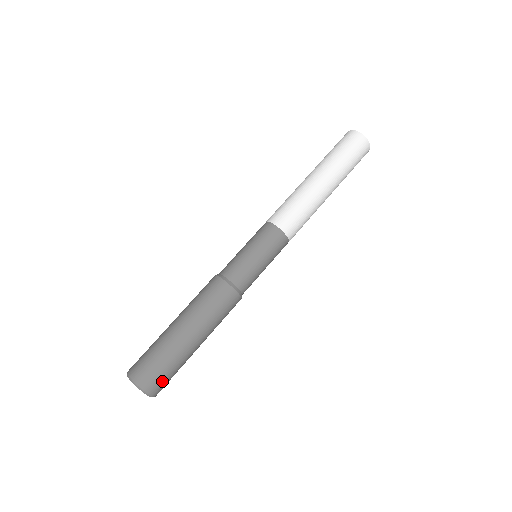
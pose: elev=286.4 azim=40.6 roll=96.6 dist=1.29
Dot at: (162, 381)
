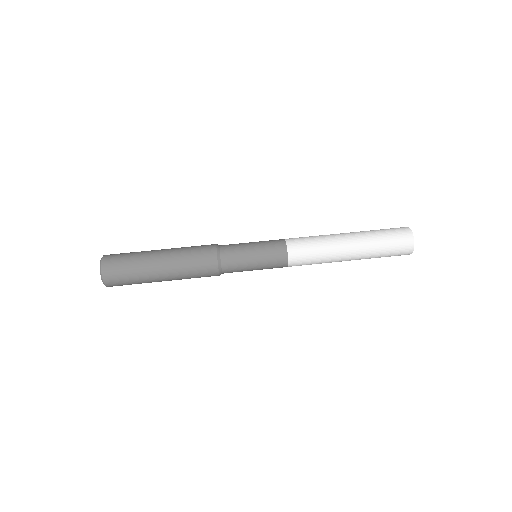
Dot at: (122, 285)
